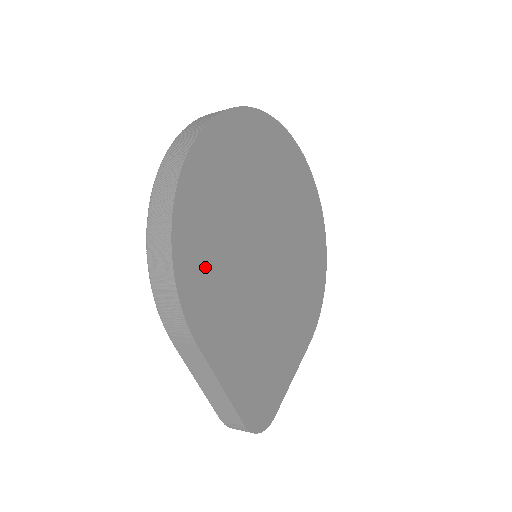
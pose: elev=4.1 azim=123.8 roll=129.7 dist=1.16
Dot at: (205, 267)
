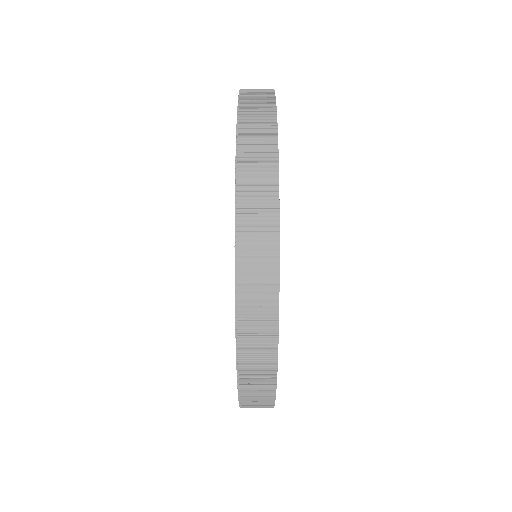
Dot at: occluded
